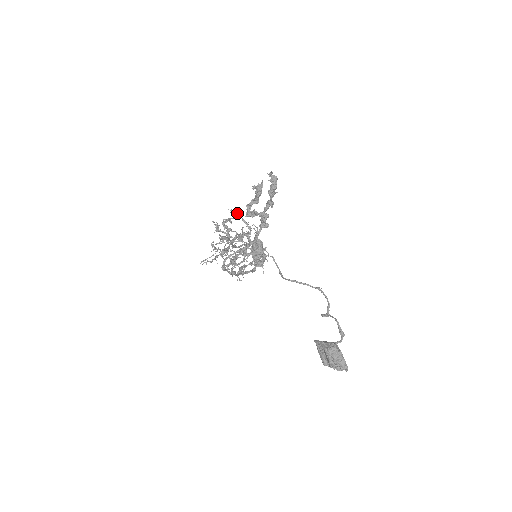
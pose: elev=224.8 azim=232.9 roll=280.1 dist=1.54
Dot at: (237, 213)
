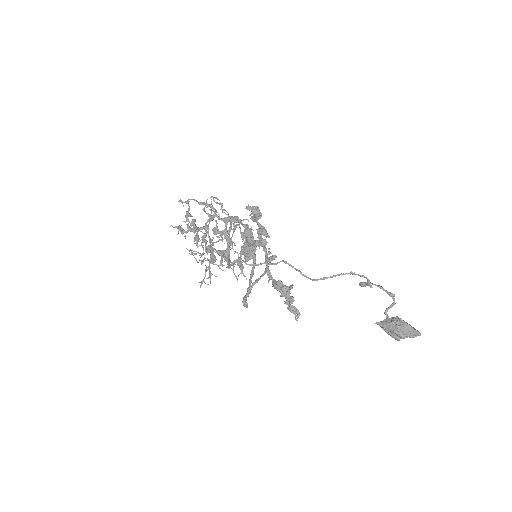
Dot at: (188, 199)
